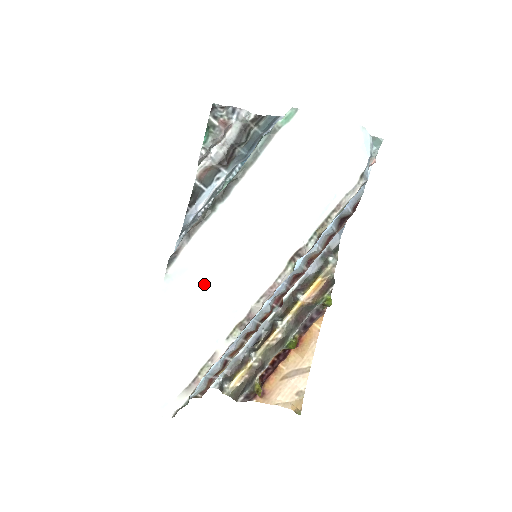
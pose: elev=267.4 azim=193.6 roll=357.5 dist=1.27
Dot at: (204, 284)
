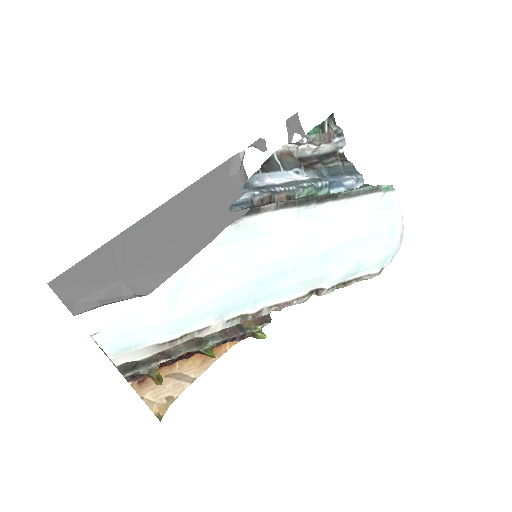
Dot at: (261, 259)
